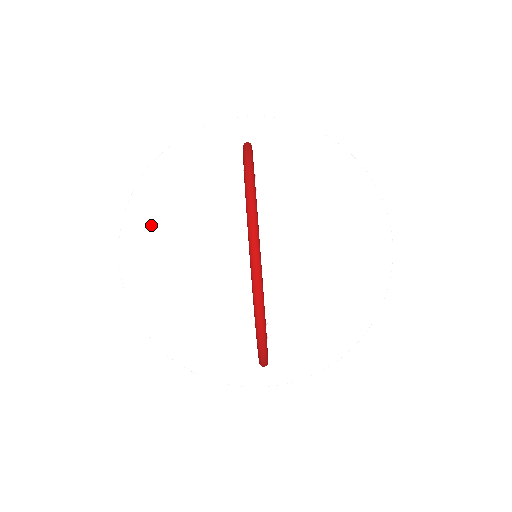
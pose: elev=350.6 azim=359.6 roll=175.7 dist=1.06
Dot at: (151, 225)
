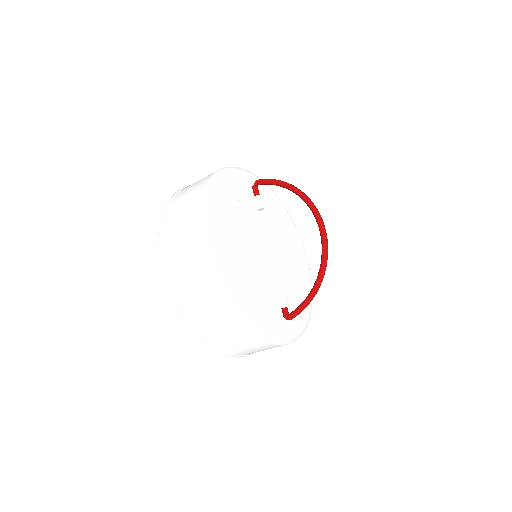
Dot at: (220, 215)
